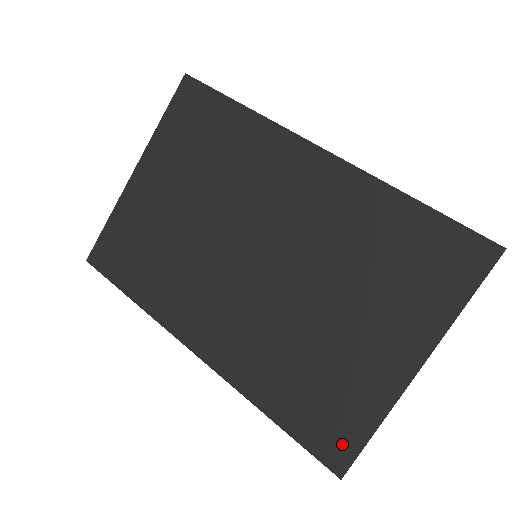
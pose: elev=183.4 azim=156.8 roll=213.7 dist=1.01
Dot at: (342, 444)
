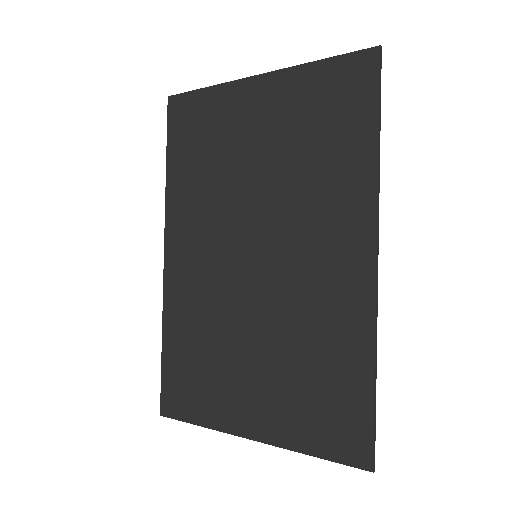
Dot at: (178, 405)
